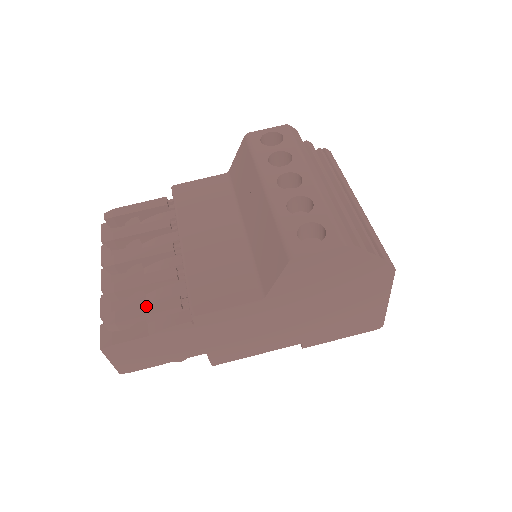
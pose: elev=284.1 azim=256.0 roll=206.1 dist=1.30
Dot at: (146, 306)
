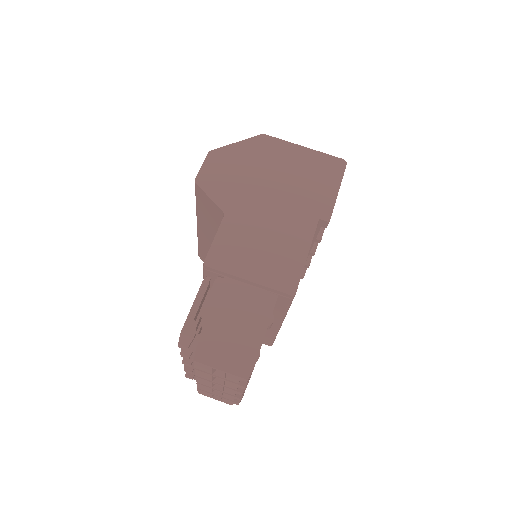
Dot at: occluded
